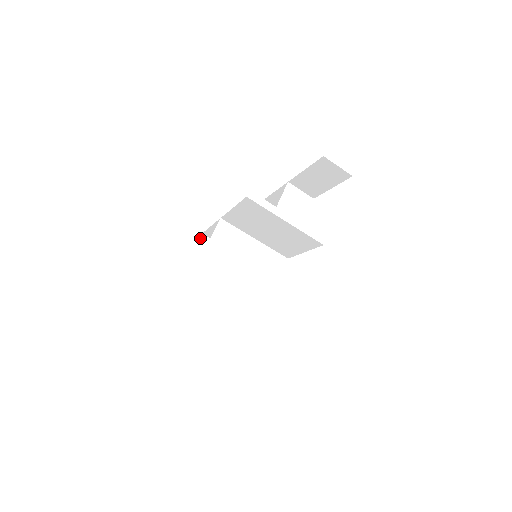
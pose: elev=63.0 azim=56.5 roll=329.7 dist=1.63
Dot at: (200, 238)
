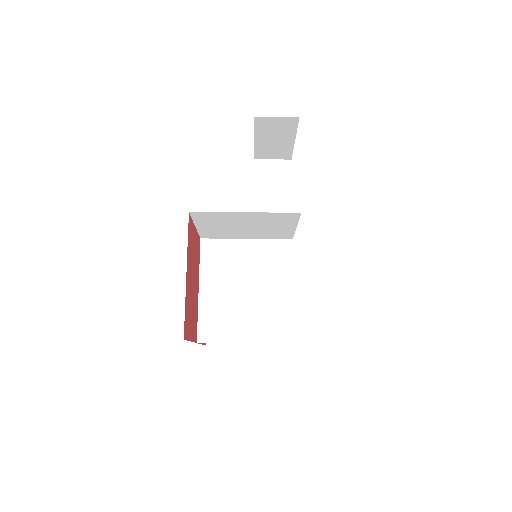
Dot at: occluded
